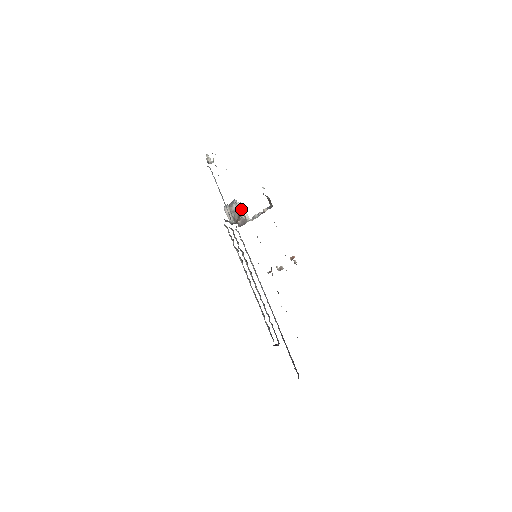
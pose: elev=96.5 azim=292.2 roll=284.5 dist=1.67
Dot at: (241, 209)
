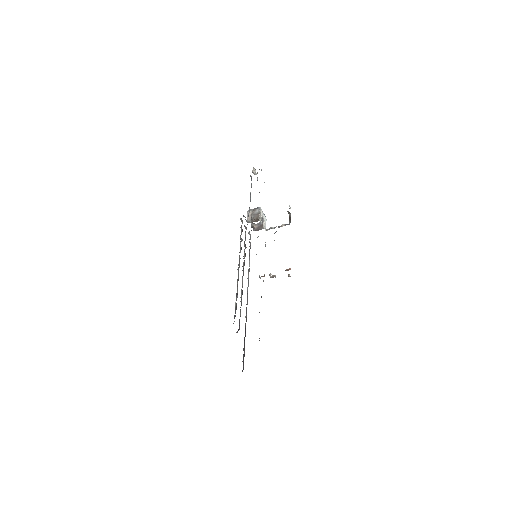
Dot at: (262, 217)
